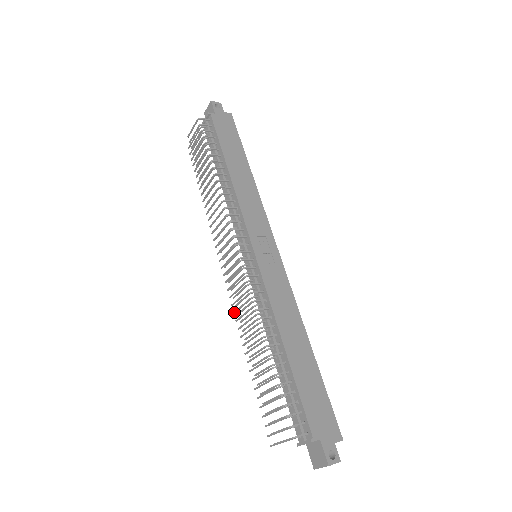
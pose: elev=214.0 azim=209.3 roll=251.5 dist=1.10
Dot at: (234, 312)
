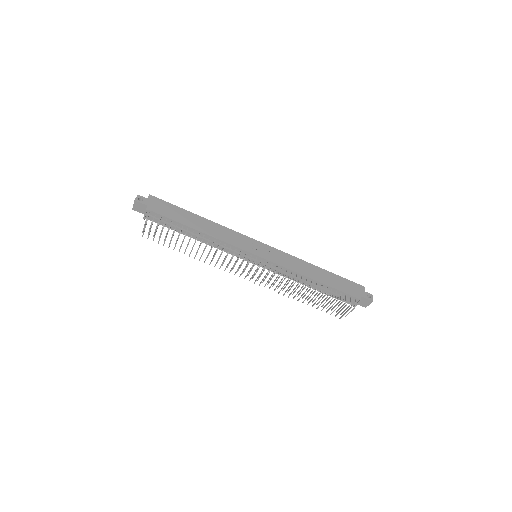
Dot at: occluded
